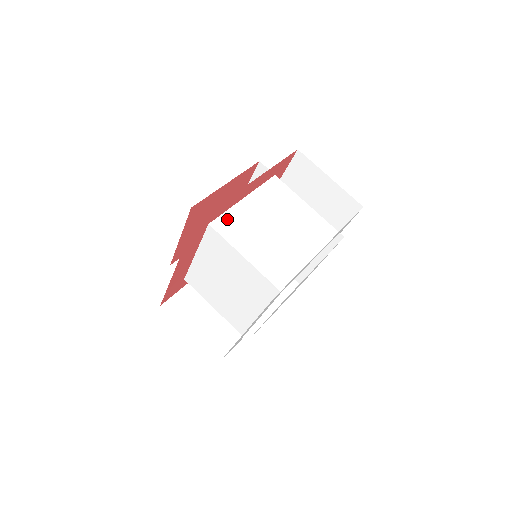
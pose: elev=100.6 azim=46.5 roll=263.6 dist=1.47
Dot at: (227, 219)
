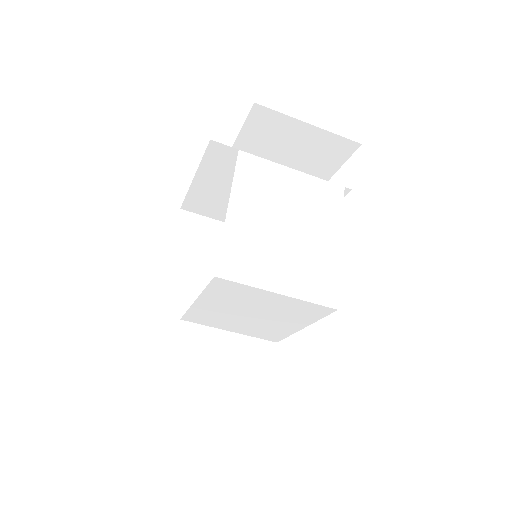
Dot at: (229, 254)
